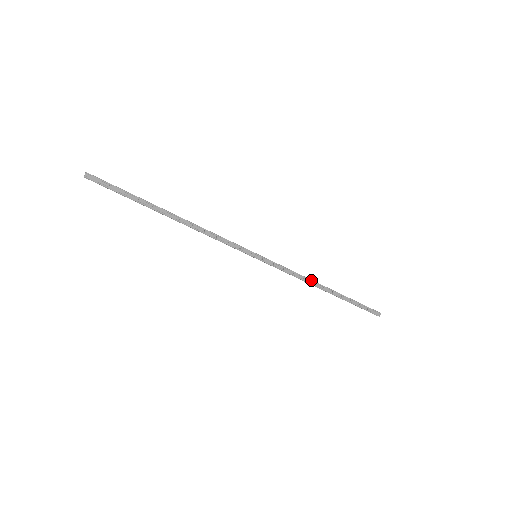
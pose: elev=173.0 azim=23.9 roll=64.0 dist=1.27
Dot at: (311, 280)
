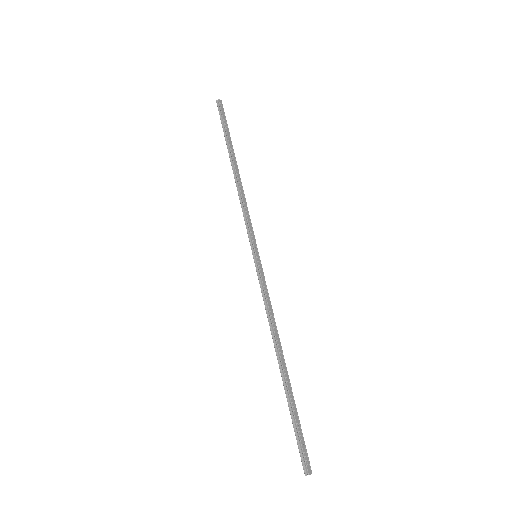
Dot at: occluded
